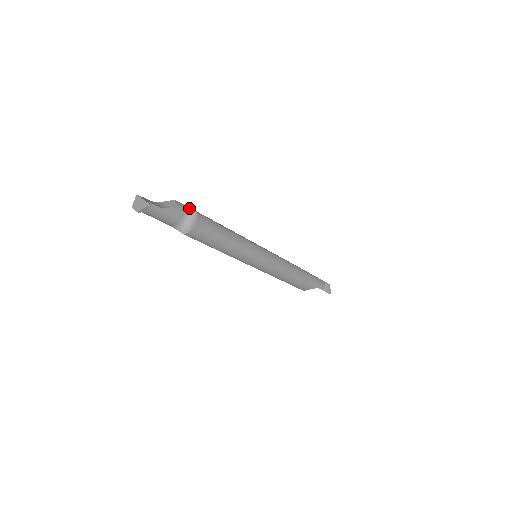
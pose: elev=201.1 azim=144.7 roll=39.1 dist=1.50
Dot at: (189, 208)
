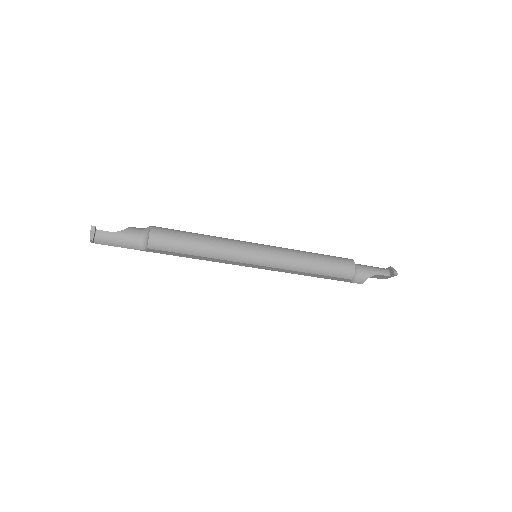
Dot at: (146, 228)
